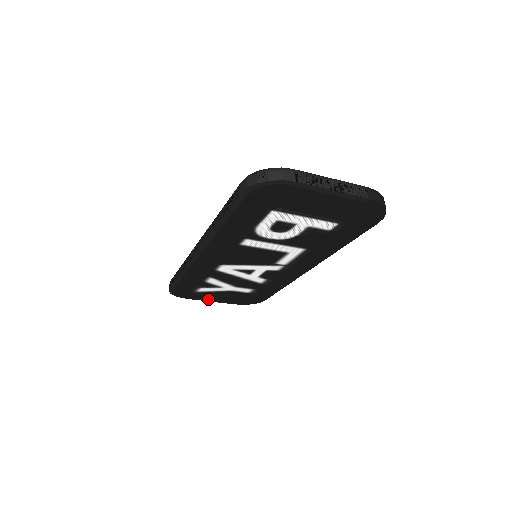
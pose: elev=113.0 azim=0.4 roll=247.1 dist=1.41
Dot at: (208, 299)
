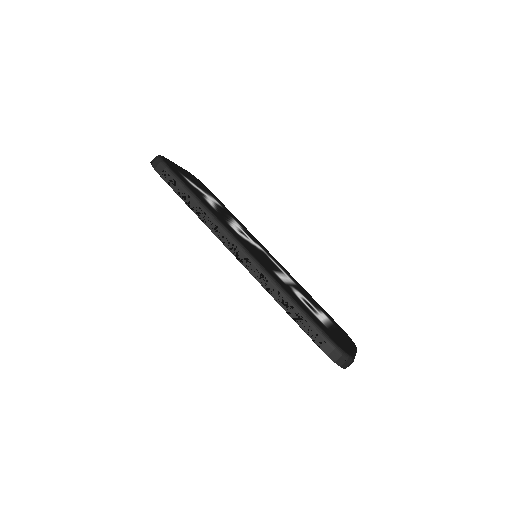
Dot at: occluded
